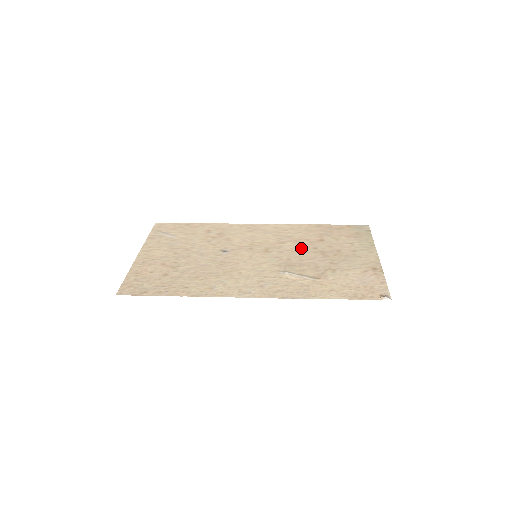
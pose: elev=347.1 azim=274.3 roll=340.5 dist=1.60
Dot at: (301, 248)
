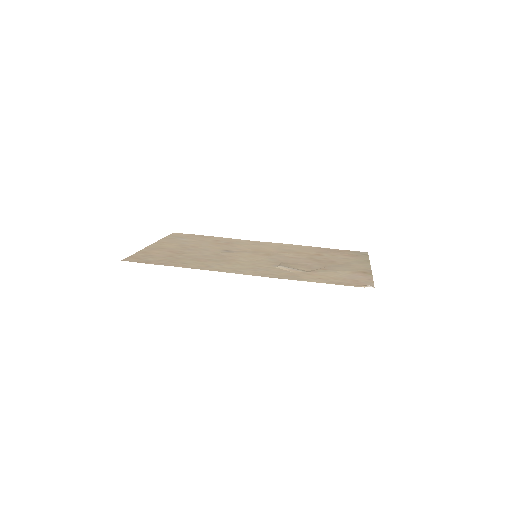
Dot at: (299, 256)
